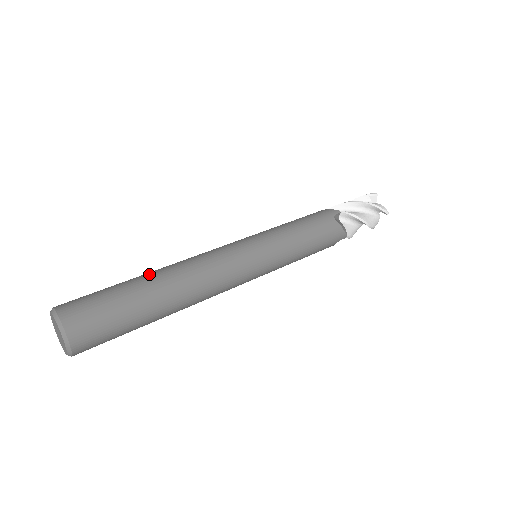
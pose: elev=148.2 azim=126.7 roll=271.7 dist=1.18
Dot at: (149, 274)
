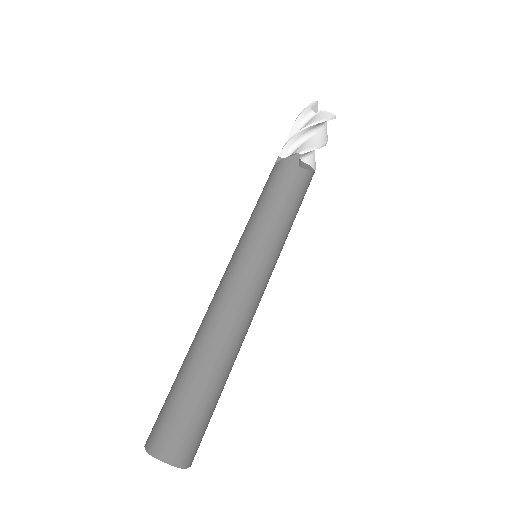
Dot at: (196, 358)
